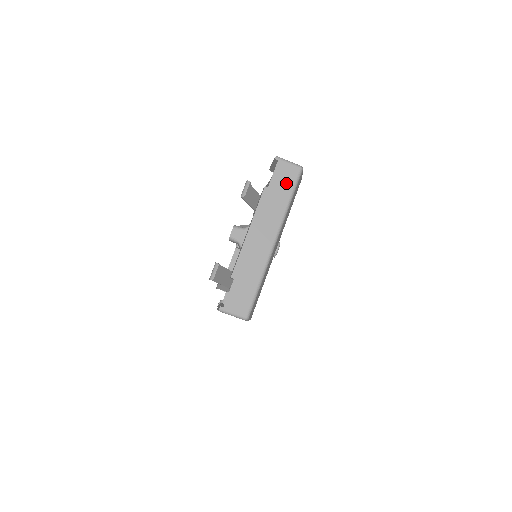
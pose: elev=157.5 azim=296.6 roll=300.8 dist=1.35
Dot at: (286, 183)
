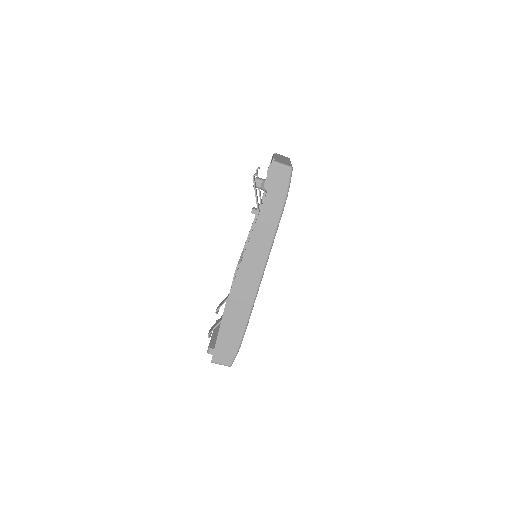
Dot at: occluded
